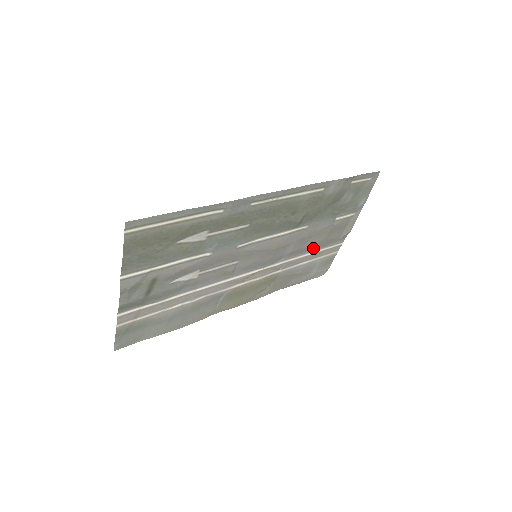
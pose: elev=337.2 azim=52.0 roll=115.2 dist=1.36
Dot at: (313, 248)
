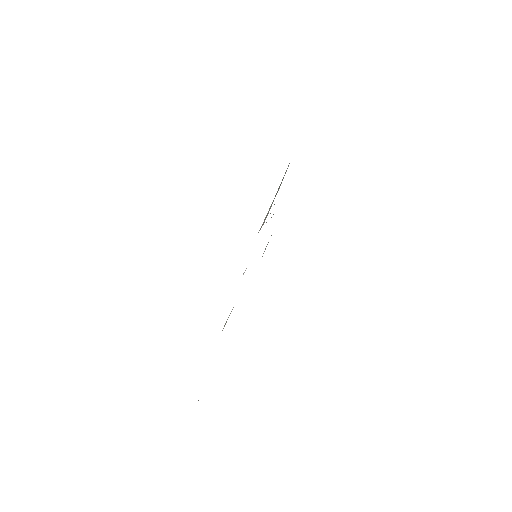
Dot at: occluded
